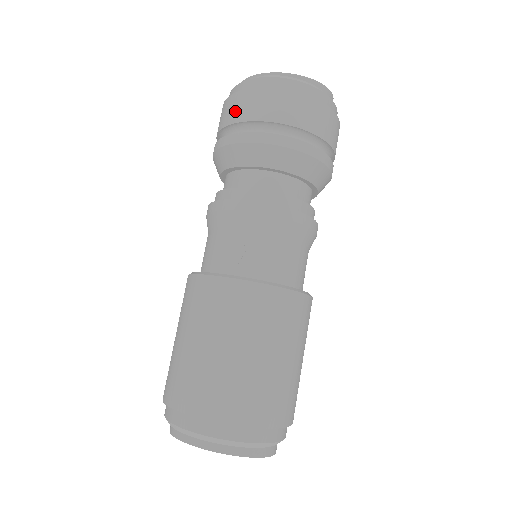
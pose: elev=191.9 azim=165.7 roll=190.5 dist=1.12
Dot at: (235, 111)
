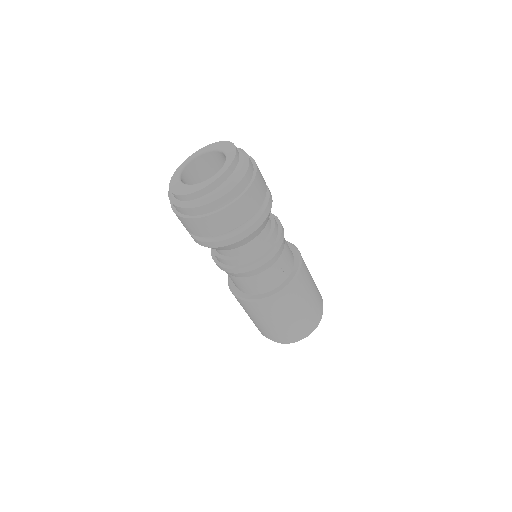
Dot at: (234, 220)
